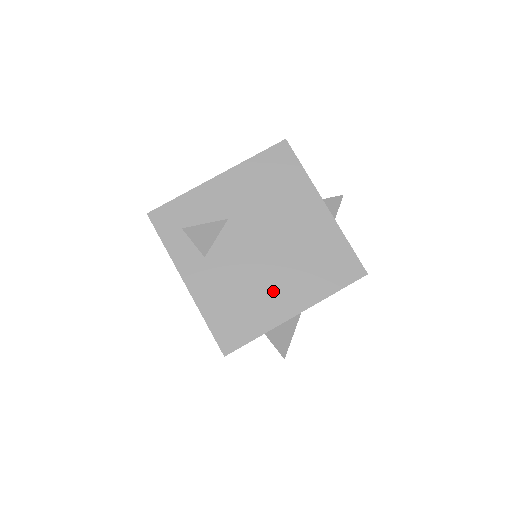
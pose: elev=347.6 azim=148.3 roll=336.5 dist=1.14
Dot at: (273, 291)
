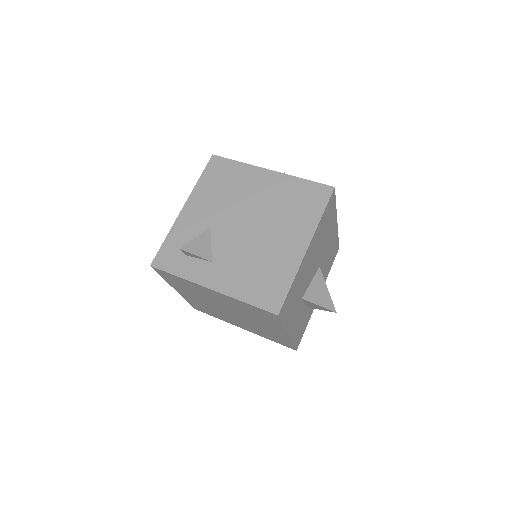
Dot at: (278, 246)
